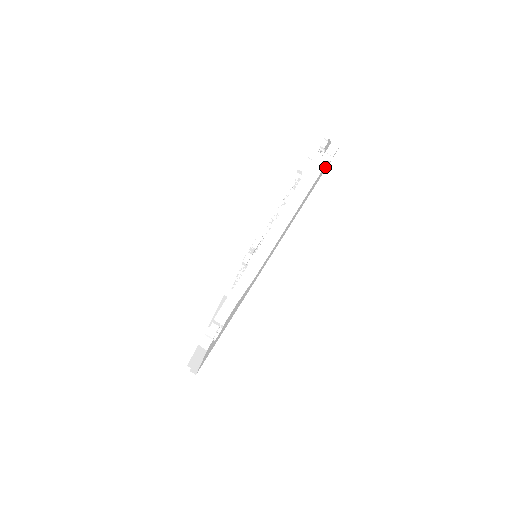
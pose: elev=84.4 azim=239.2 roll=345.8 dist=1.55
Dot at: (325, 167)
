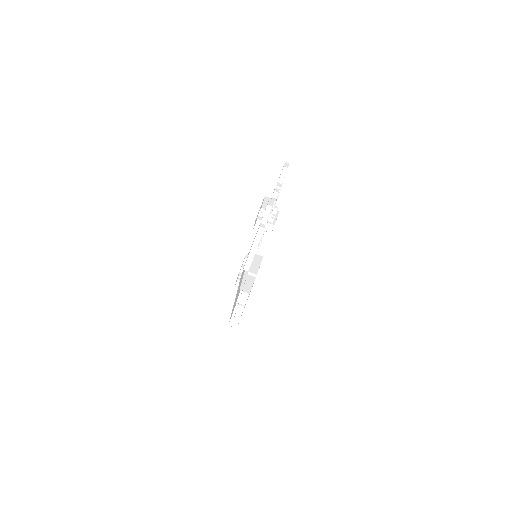
Dot at: occluded
